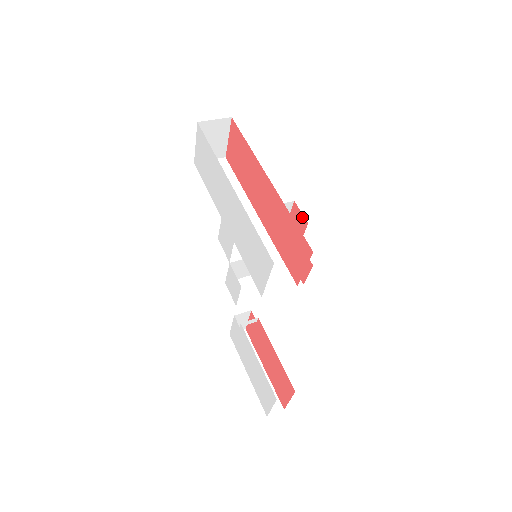
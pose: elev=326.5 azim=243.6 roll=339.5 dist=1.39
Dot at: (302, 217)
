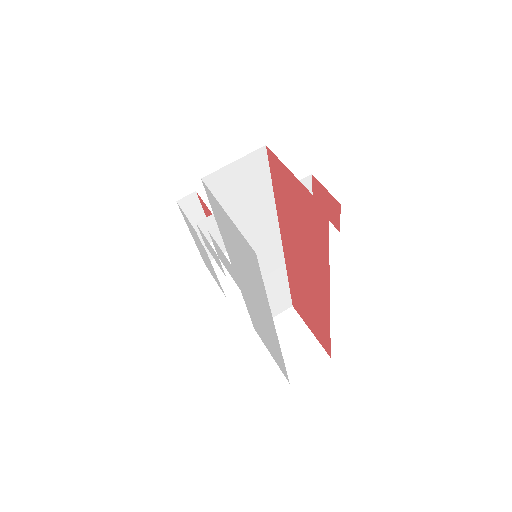
Dot at: (337, 220)
